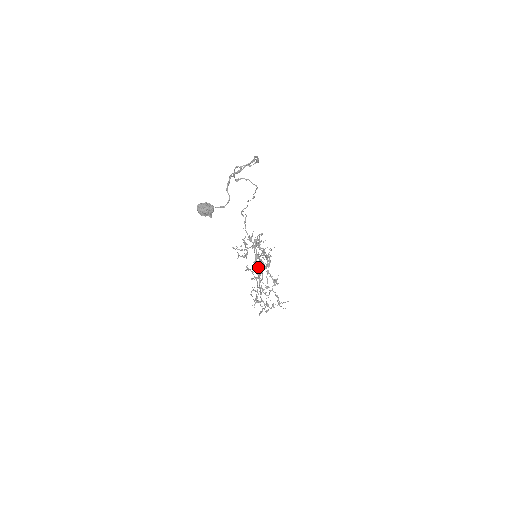
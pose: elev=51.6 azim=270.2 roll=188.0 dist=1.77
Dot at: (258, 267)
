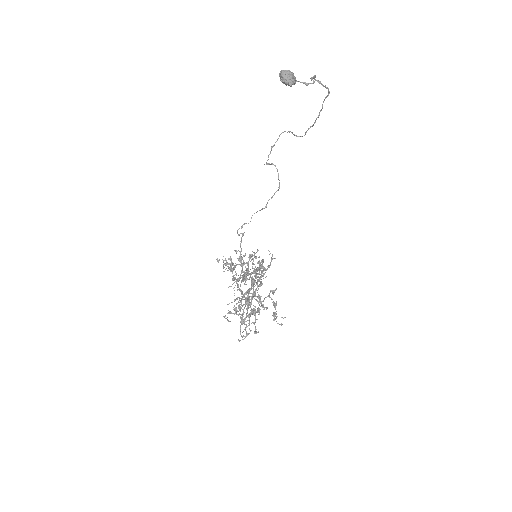
Dot at: occluded
